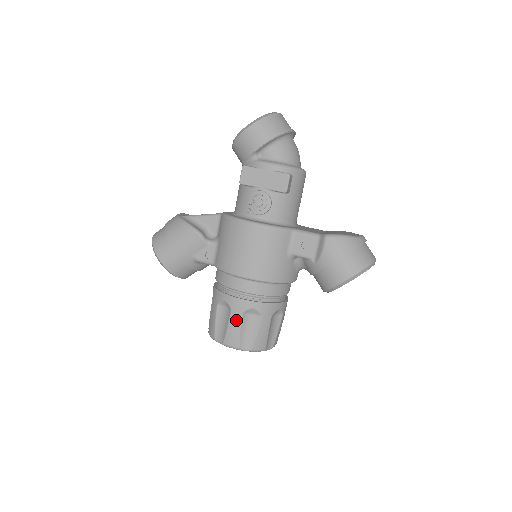
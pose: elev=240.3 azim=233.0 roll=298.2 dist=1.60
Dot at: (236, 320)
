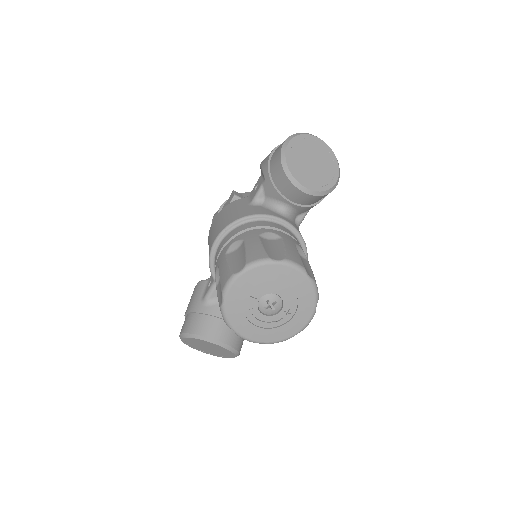
Dot at: (223, 264)
